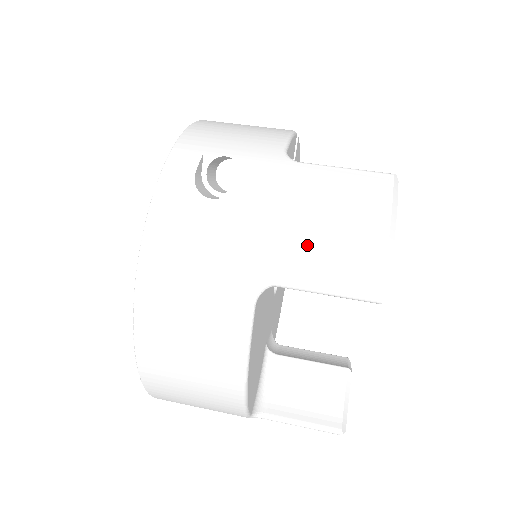
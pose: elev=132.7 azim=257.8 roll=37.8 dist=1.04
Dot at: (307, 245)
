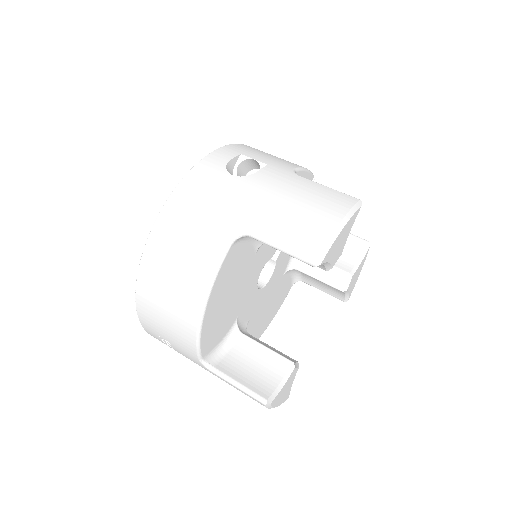
Dot at: (280, 216)
